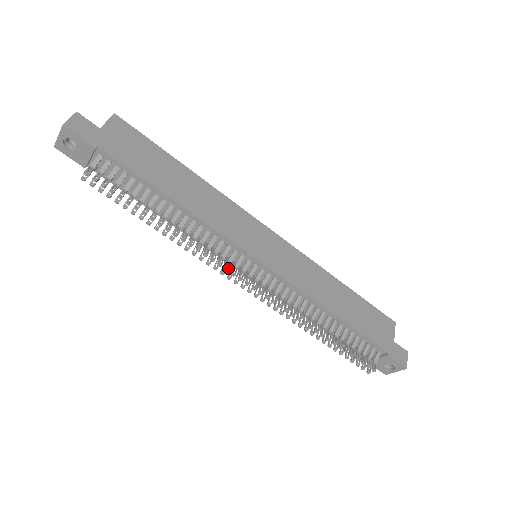
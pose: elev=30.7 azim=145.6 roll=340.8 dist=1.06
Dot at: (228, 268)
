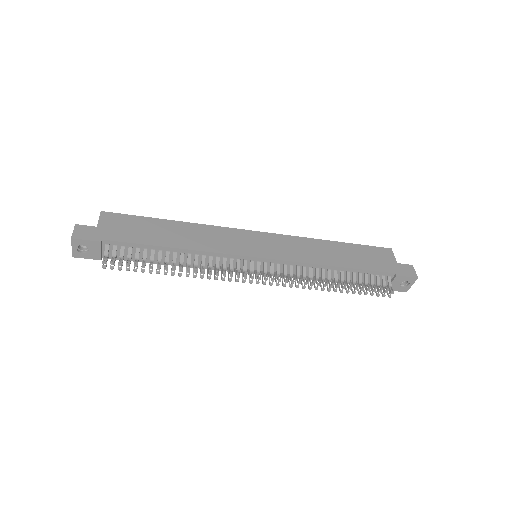
Dot at: (239, 275)
